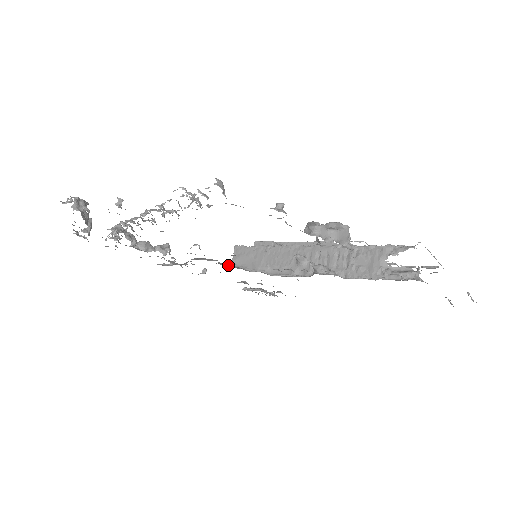
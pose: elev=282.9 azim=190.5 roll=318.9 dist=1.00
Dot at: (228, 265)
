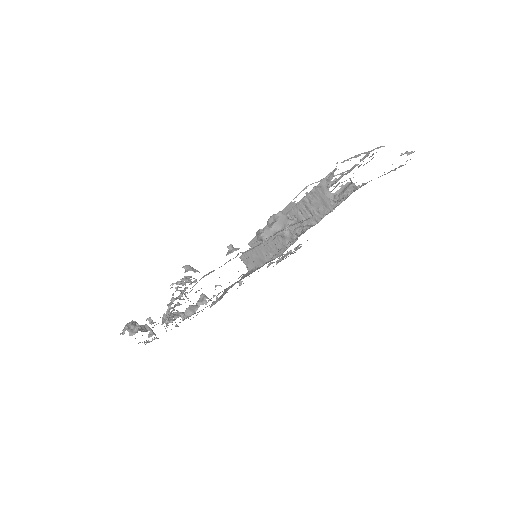
Dot at: (246, 276)
